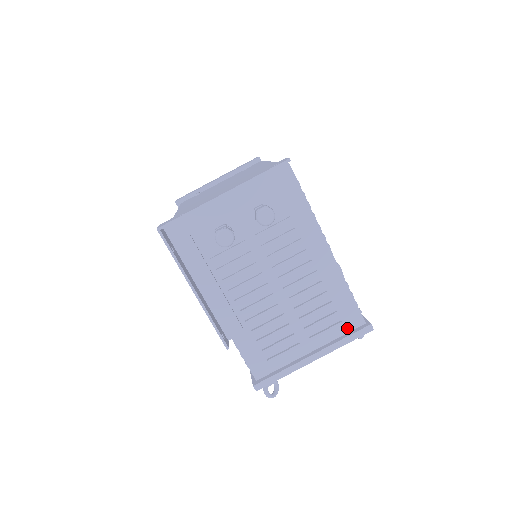
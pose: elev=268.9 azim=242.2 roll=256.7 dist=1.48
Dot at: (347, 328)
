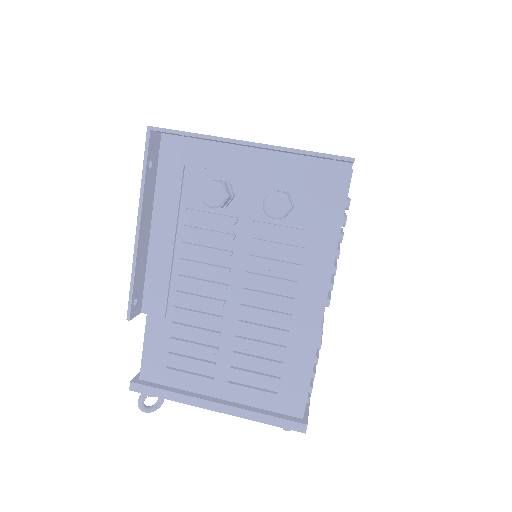
Dot at: (278, 406)
